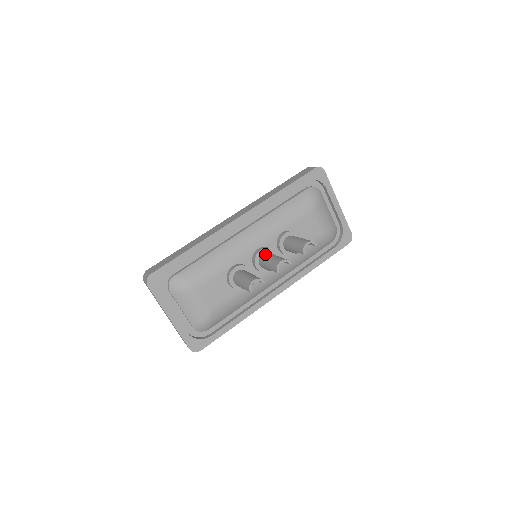
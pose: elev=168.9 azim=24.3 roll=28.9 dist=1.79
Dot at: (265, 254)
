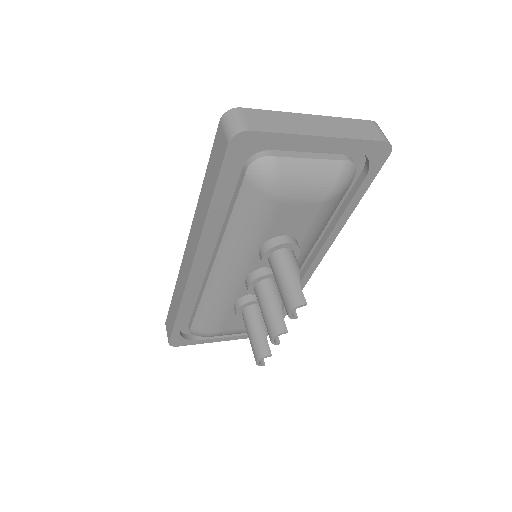
Dot at: (256, 294)
